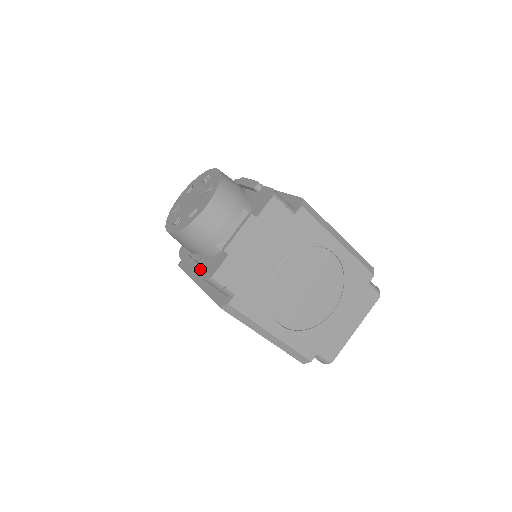
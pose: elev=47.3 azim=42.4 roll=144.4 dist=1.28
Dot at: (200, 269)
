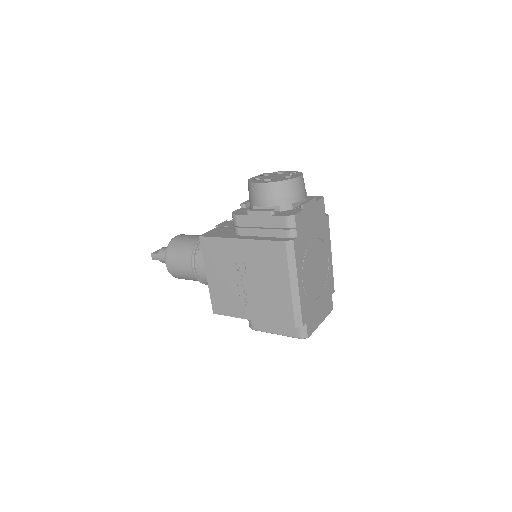
Dot at: (275, 214)
